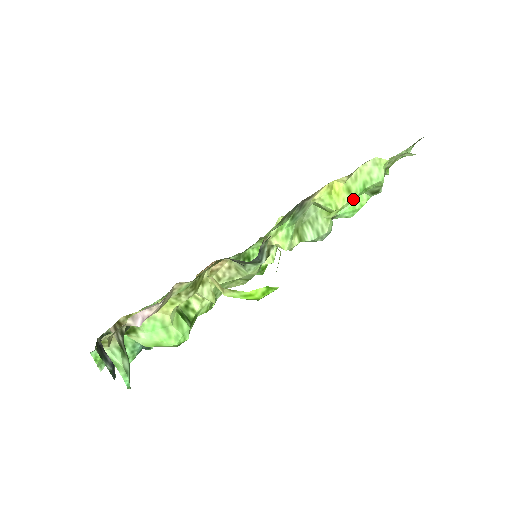
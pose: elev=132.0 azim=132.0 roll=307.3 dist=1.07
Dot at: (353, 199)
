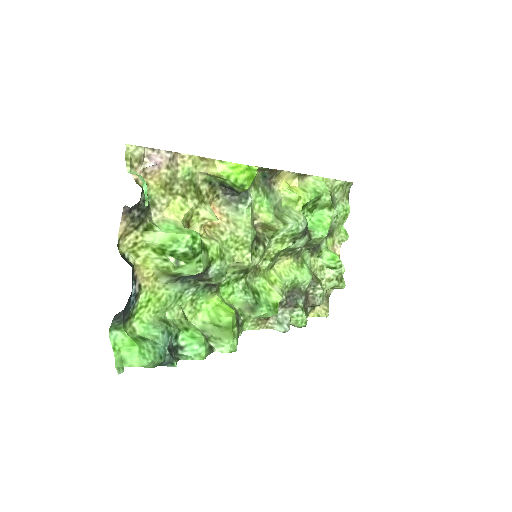
Dot at: (311, 197)
